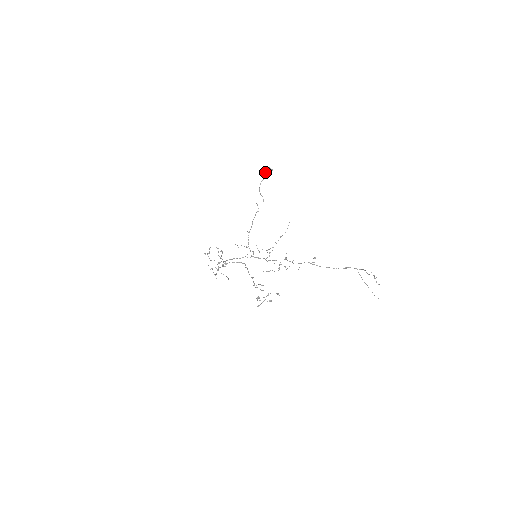
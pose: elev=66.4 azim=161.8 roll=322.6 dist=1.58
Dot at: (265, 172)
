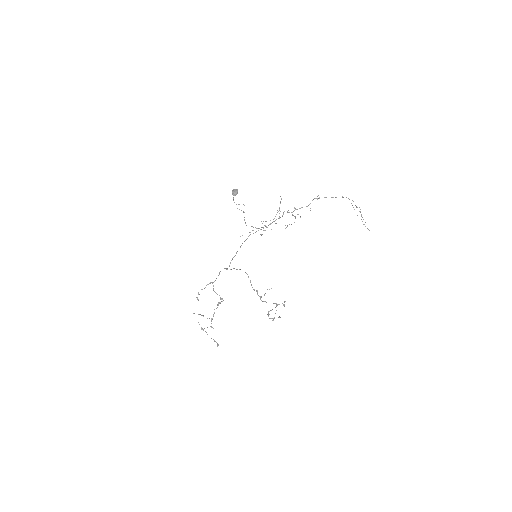
Dot at: (233, 192)
